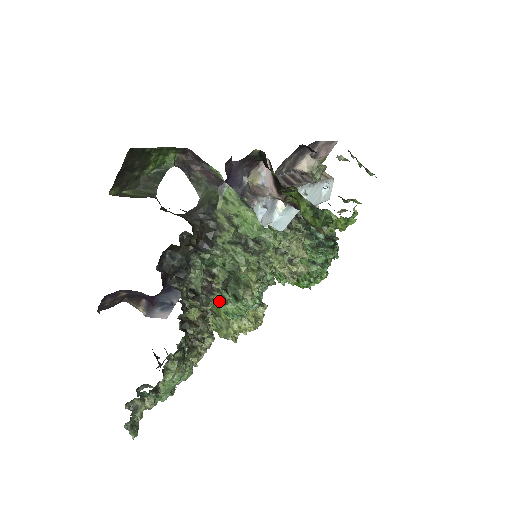
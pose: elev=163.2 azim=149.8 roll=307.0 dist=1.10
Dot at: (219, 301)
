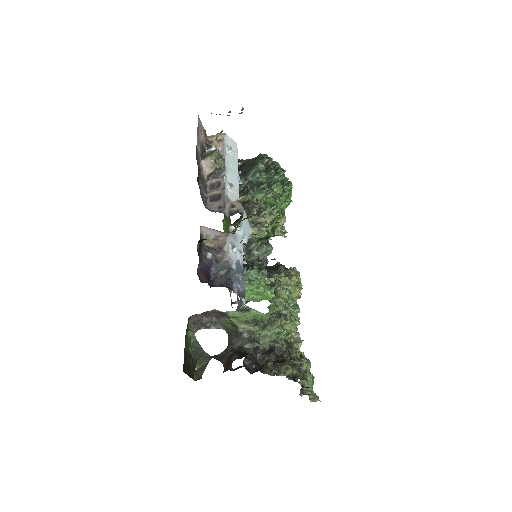
Dot at: occluded
